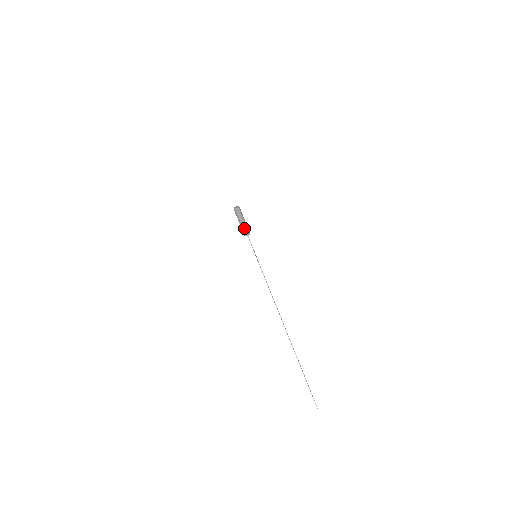
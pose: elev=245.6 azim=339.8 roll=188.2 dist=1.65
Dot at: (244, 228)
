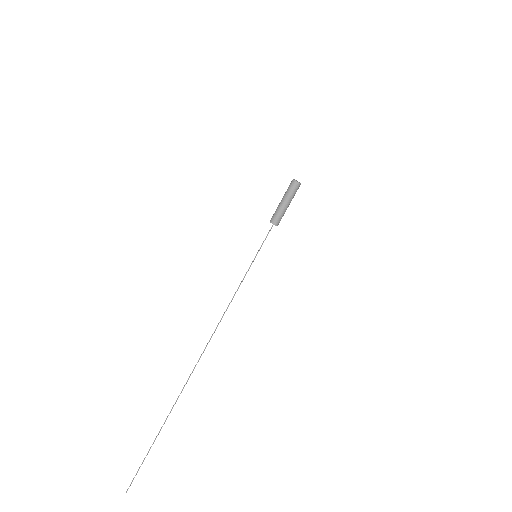
Dot at: (283, 213)
